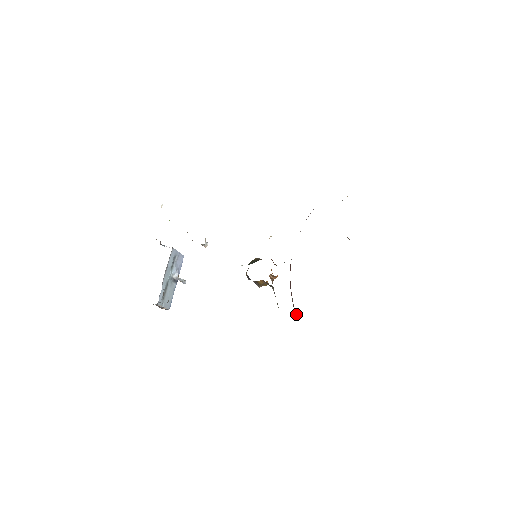
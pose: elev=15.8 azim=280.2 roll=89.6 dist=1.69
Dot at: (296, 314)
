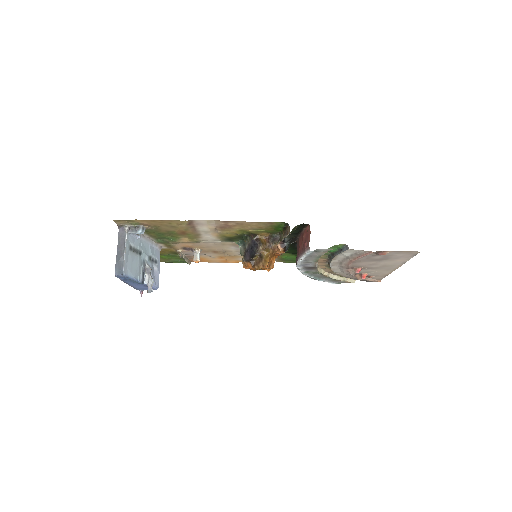
Dot at: (309, 236)
